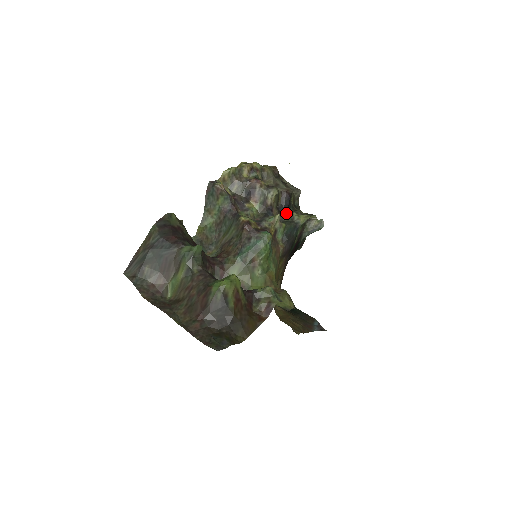
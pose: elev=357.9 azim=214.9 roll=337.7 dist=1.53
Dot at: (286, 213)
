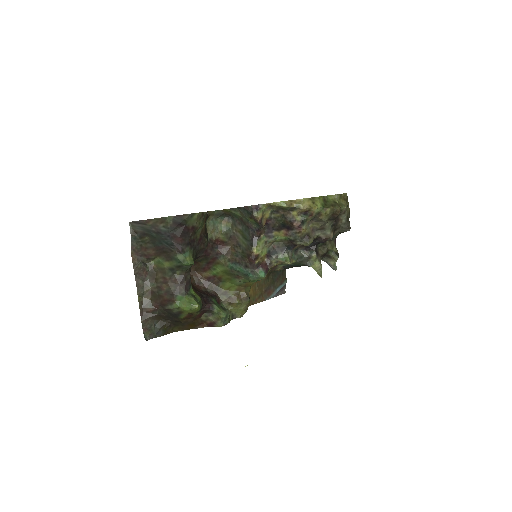
Dot at: (310, 248)
